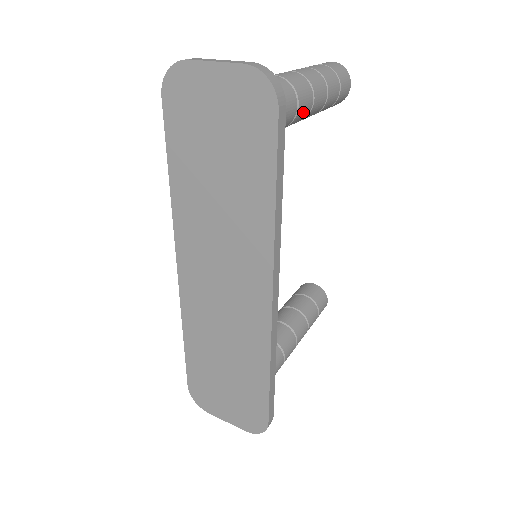
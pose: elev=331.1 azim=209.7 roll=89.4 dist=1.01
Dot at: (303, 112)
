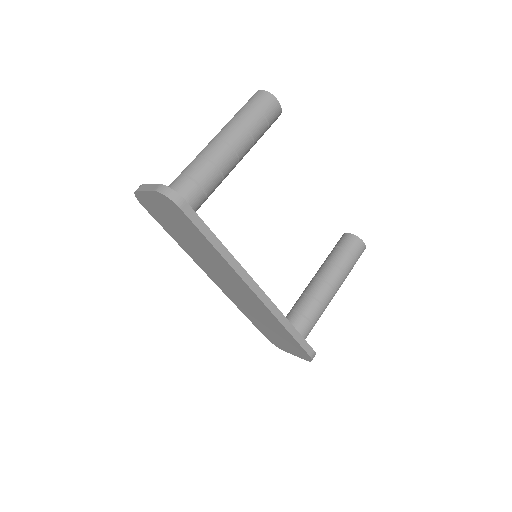
Dot at: (229, 165)
